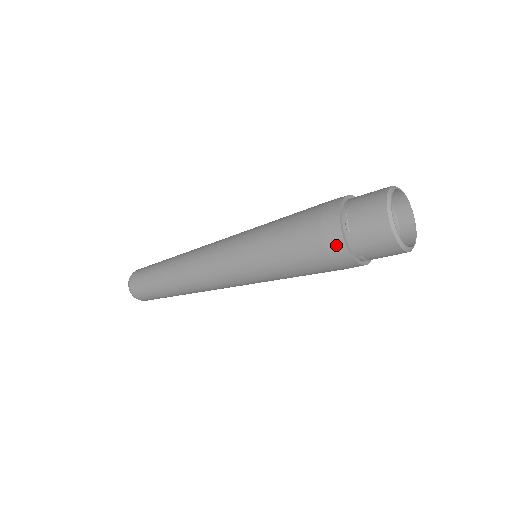
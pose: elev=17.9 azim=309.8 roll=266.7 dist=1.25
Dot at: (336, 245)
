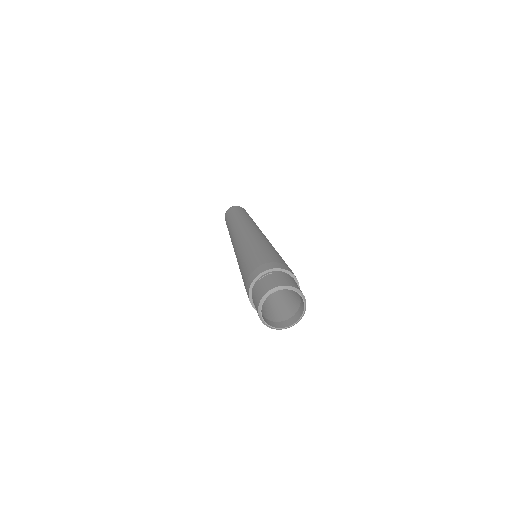
Dot at: occluded
